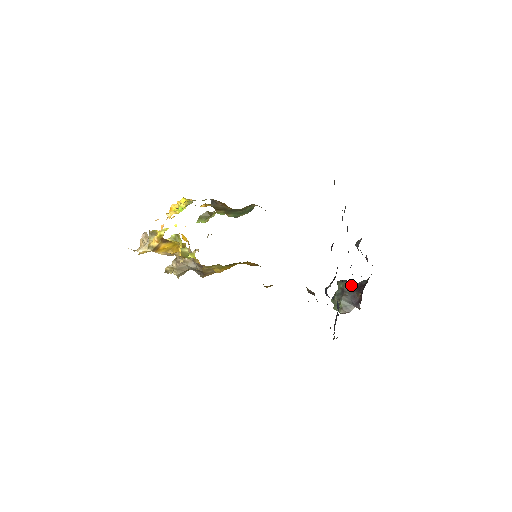
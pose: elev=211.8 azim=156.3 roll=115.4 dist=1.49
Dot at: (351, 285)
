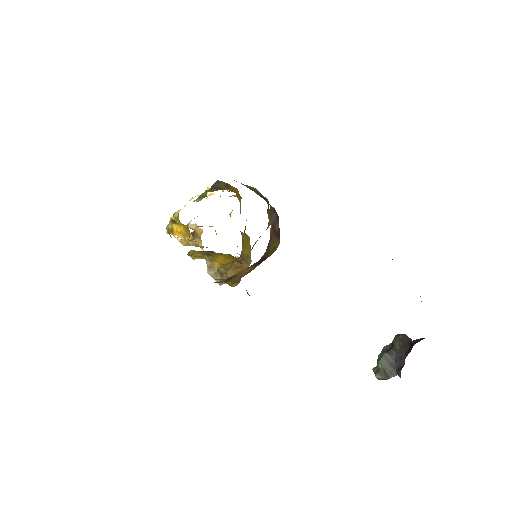
Dot at: (405, 341)
